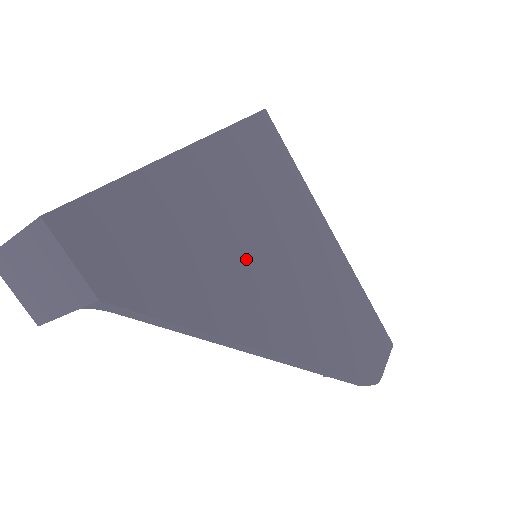
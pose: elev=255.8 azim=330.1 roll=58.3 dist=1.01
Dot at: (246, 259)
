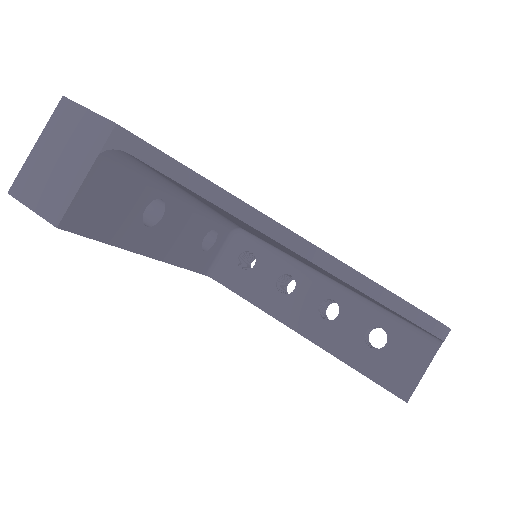
Dot at: occluded
